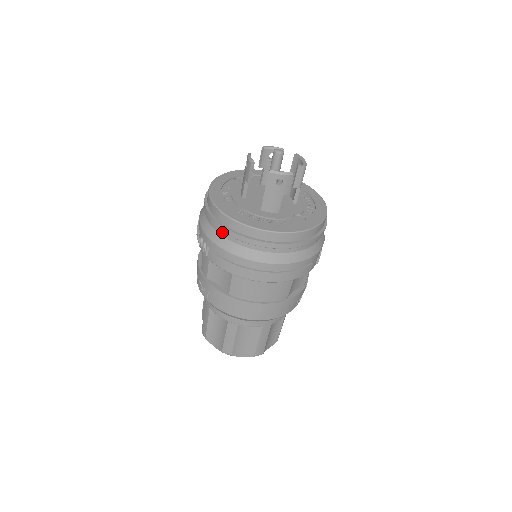
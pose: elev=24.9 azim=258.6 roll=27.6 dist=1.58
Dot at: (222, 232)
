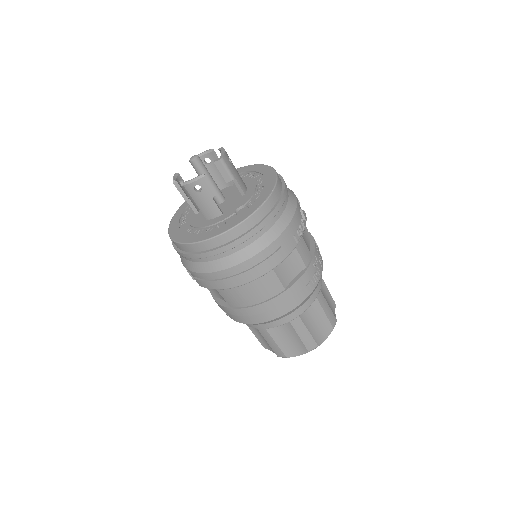
Dot at: occluded
